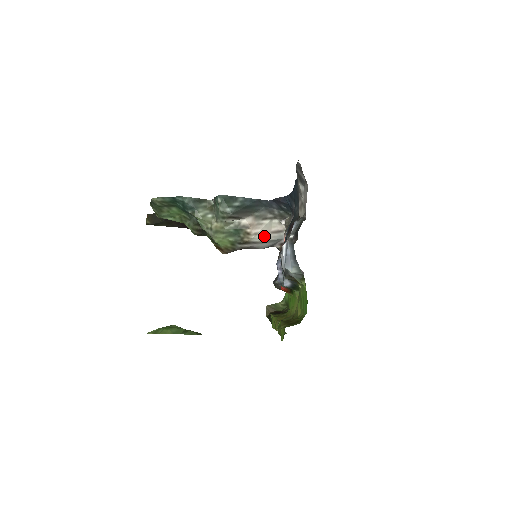
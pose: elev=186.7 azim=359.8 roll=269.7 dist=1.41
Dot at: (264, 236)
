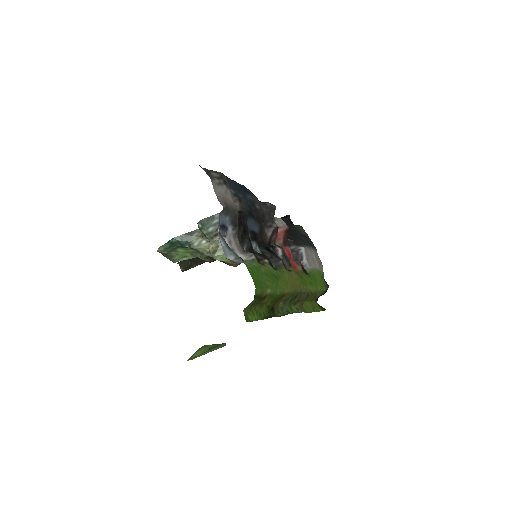
Dot at: occluded
